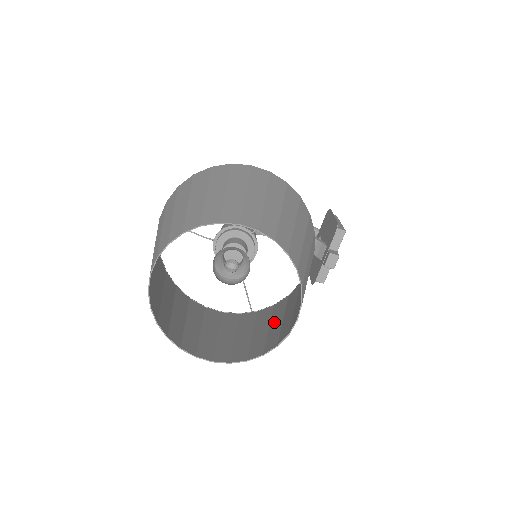
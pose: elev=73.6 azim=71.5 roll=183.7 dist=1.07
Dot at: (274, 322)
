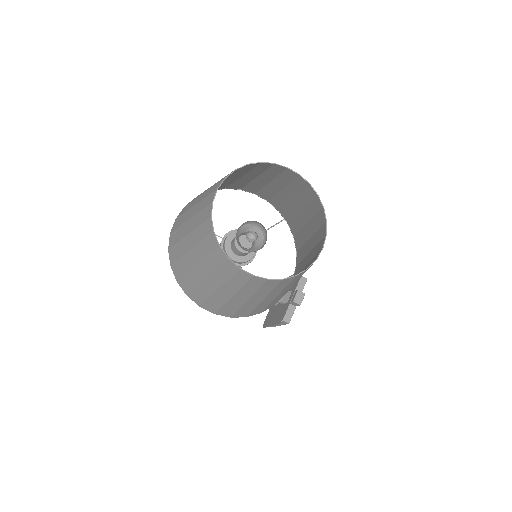
Dot at: occluded
